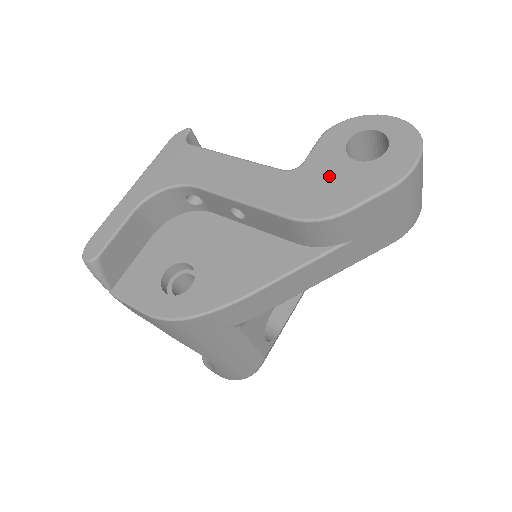
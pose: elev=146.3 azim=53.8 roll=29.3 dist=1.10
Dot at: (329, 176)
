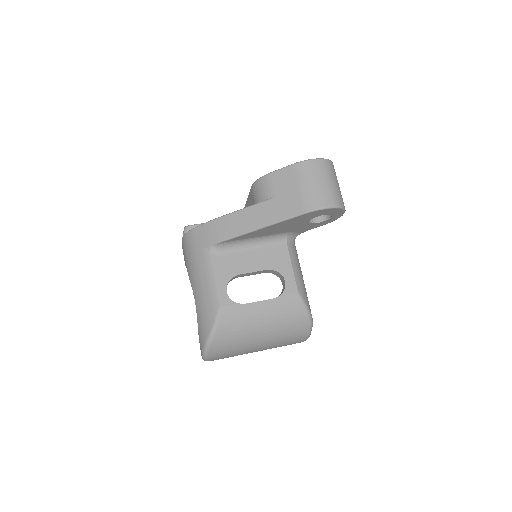
Dot at: occluded
